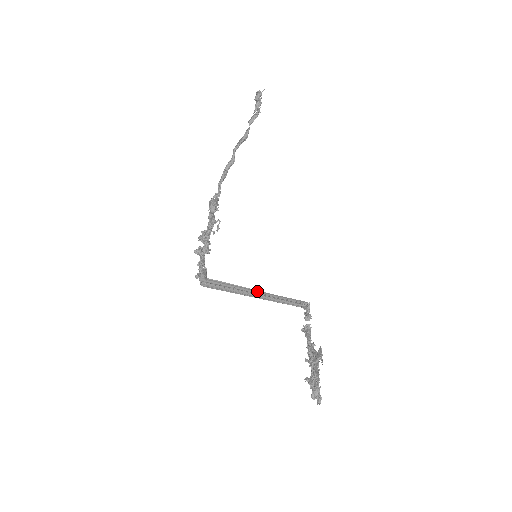
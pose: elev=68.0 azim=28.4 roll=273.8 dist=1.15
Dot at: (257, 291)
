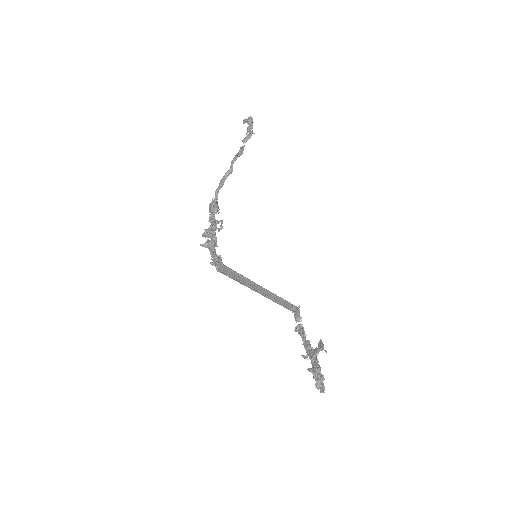
Dot at: (261, 286)
